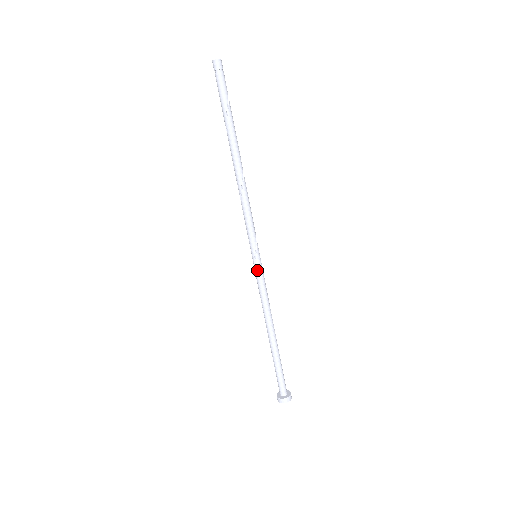
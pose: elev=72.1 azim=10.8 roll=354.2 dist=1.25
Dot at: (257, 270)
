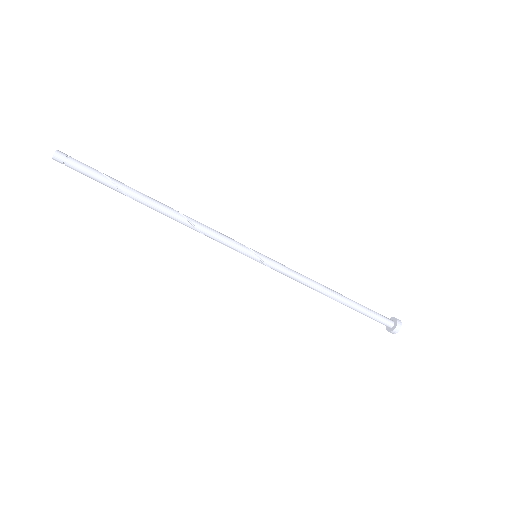
Dot at: (270, 263)
